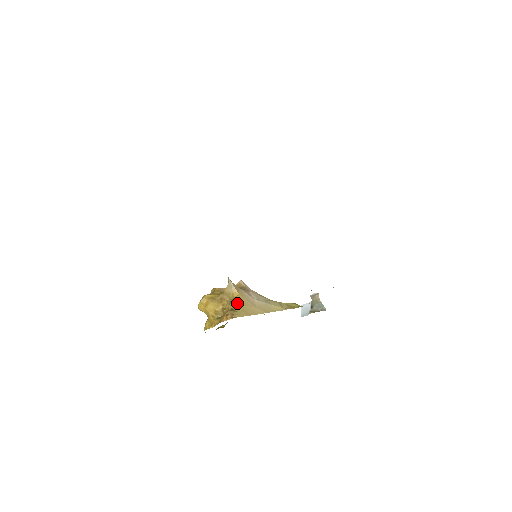
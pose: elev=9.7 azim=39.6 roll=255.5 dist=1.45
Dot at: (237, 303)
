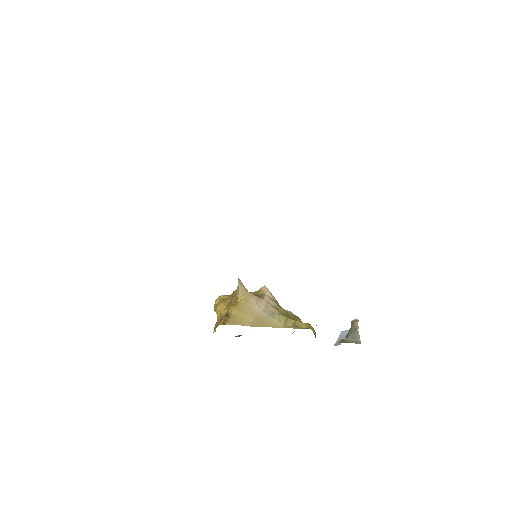
Dot at: (234, 308)
